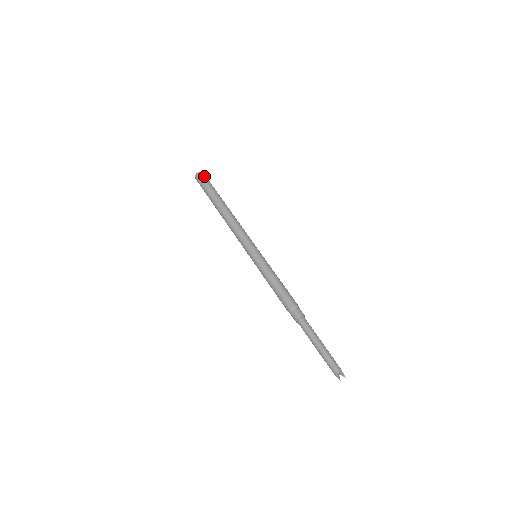
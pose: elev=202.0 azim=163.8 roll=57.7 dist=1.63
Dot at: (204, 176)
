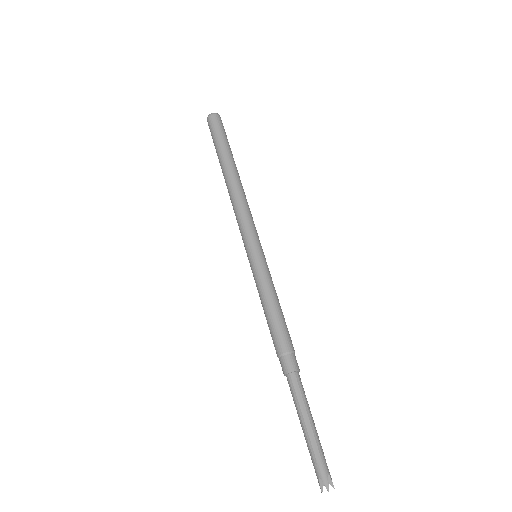
Dot at: (215, 120)
